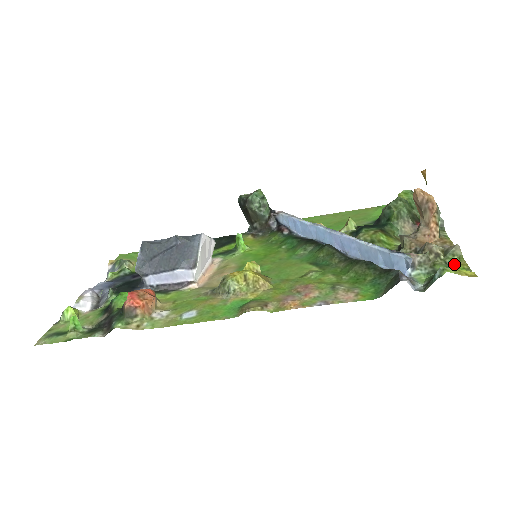
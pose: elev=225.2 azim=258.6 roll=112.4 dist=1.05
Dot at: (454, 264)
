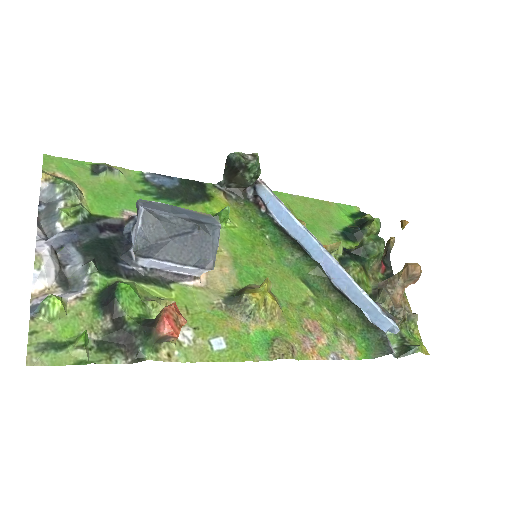
Dot at: (412, 330)
